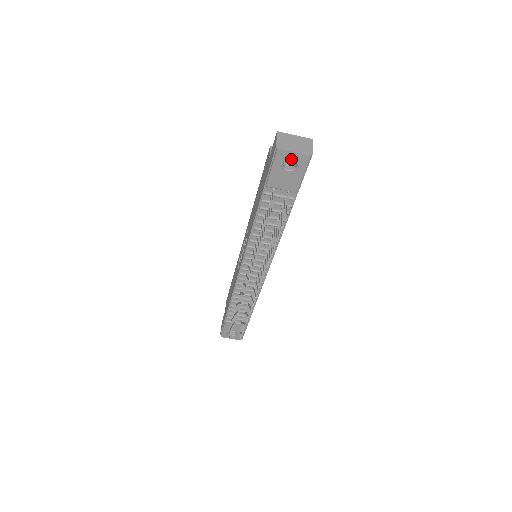
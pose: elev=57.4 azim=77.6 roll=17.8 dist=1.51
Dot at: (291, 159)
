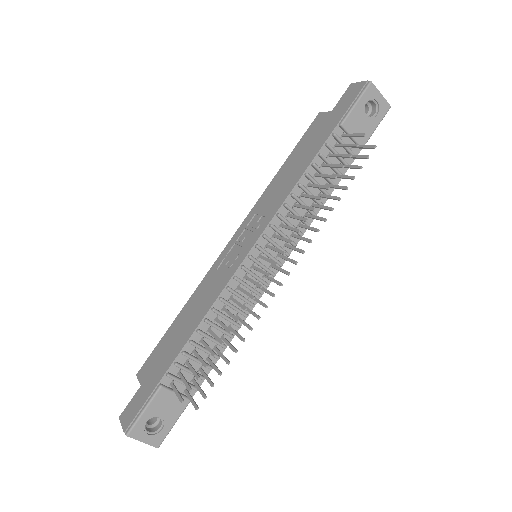
Dot at: occluded
